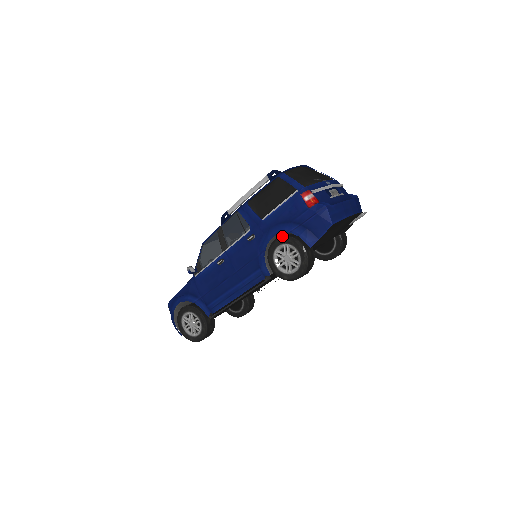
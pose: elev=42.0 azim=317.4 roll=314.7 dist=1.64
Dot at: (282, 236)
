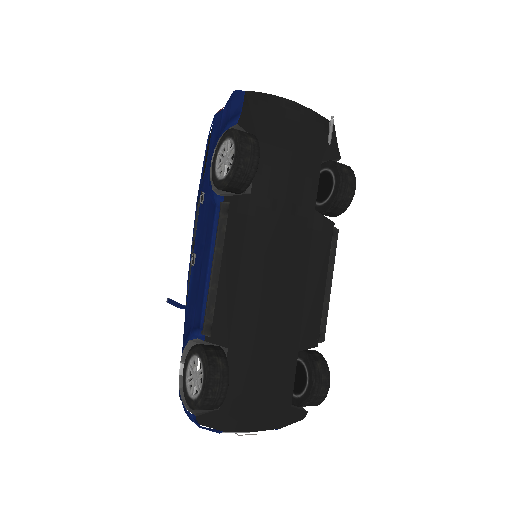
Dot at: occluded
